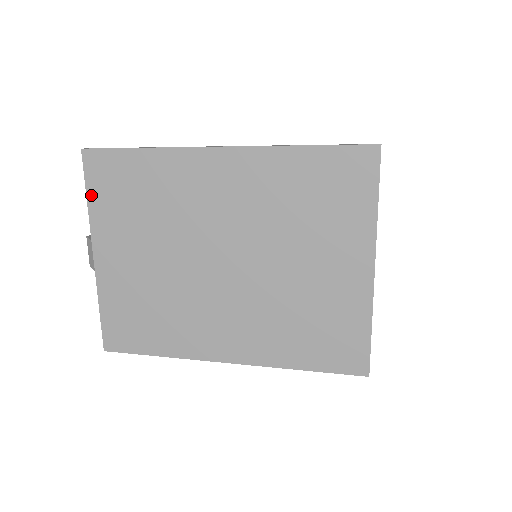
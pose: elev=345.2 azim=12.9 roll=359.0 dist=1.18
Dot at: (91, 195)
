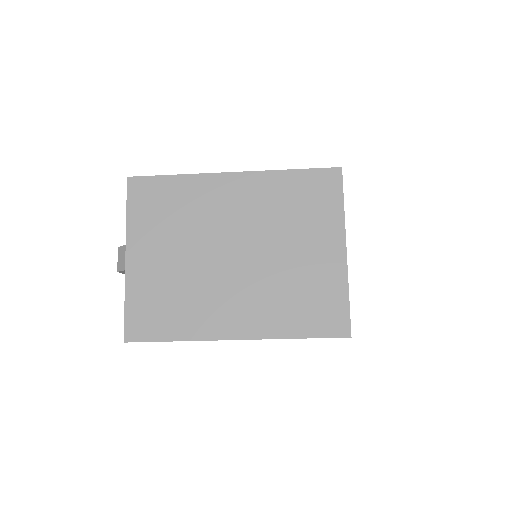
Dot at: (130, 210)
